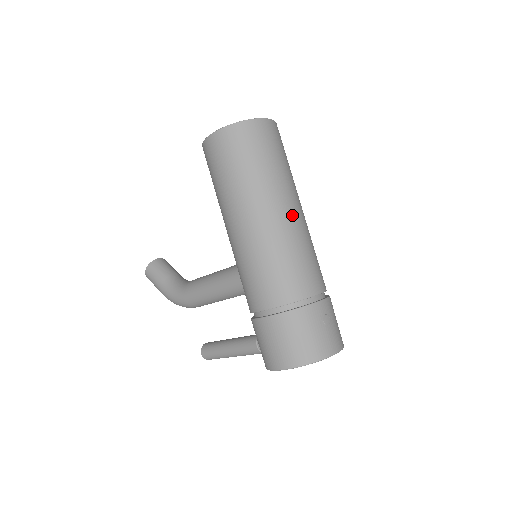
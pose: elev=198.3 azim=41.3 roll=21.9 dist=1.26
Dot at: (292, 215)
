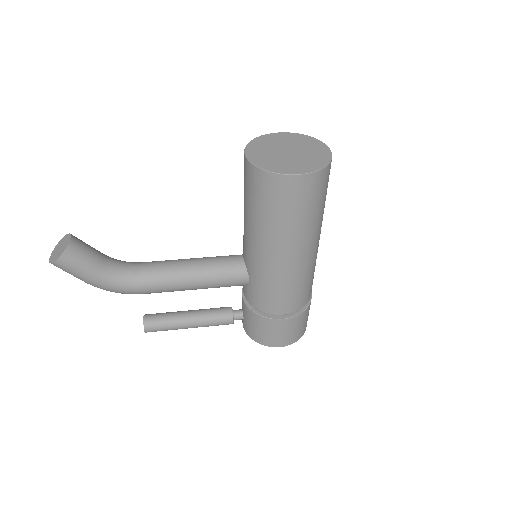
Dot at: occluded
